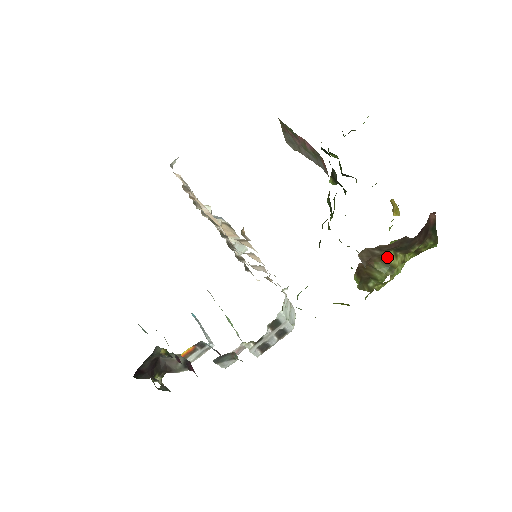
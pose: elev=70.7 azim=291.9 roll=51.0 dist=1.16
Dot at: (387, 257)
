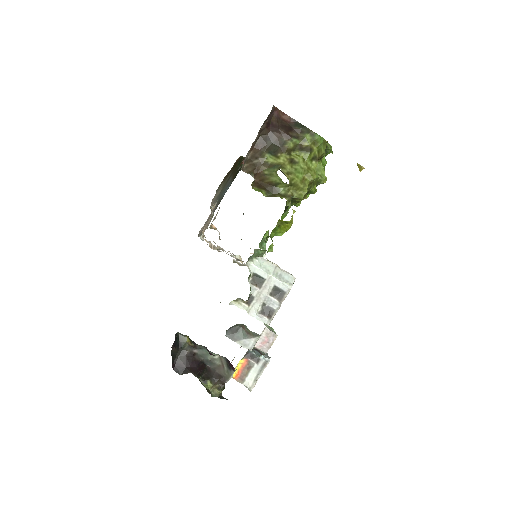
Dot at: (269, 161)
